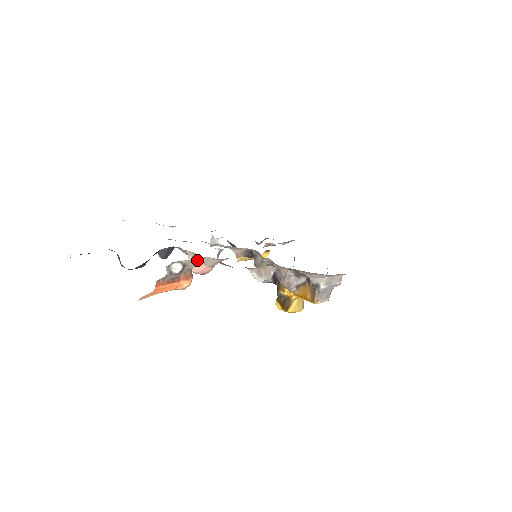
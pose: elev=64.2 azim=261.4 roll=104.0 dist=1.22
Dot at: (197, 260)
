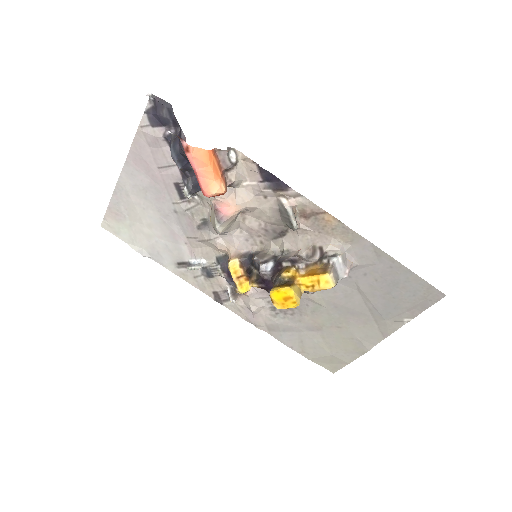
Dot at: (241, 177)
